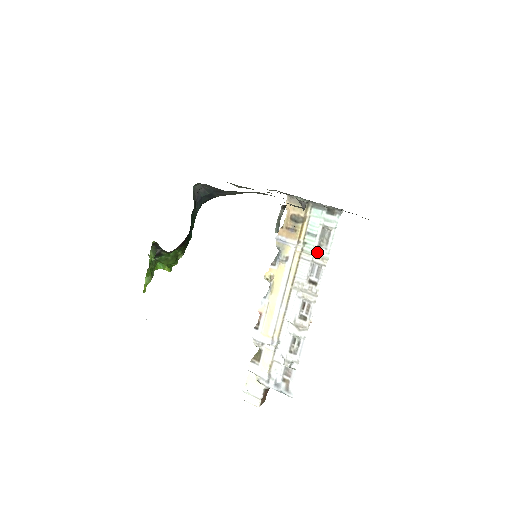
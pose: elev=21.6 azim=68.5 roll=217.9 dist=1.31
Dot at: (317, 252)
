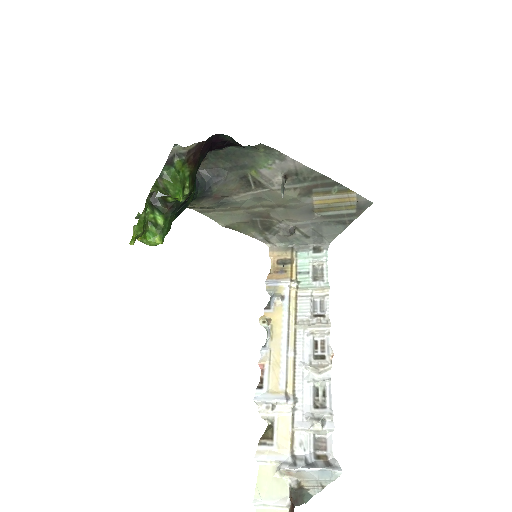
Dot at: (314, 285)
